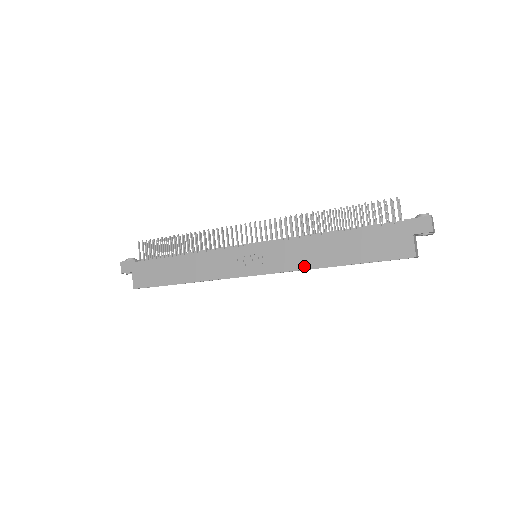
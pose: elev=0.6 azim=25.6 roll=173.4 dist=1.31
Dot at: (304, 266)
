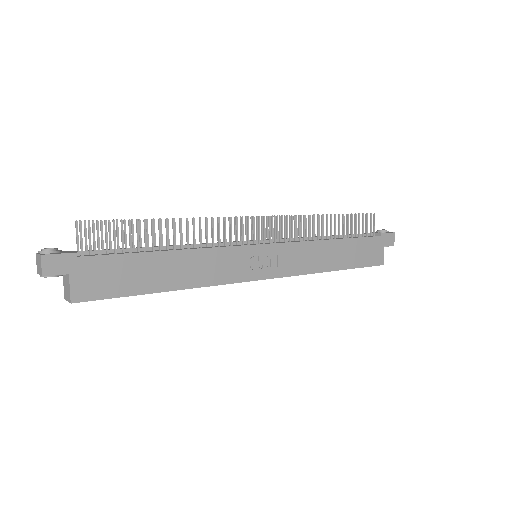
Dot at: (311, 270)
